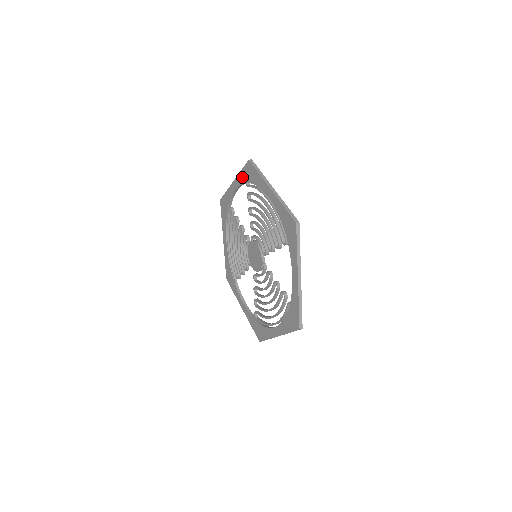
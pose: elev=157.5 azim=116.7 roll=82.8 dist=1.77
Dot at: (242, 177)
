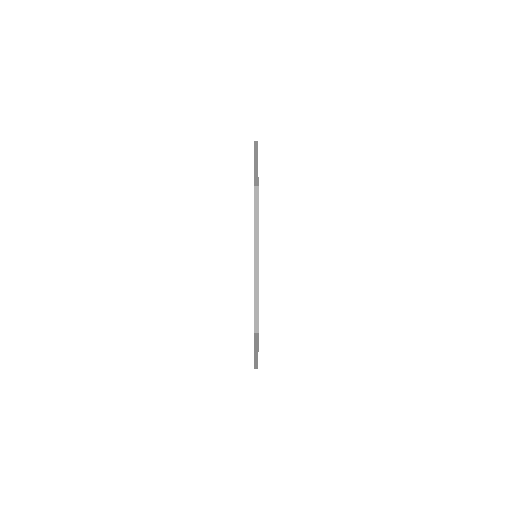
Dot at: occluded
